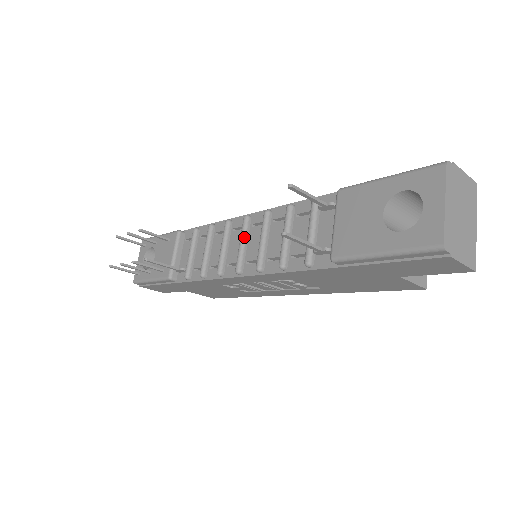
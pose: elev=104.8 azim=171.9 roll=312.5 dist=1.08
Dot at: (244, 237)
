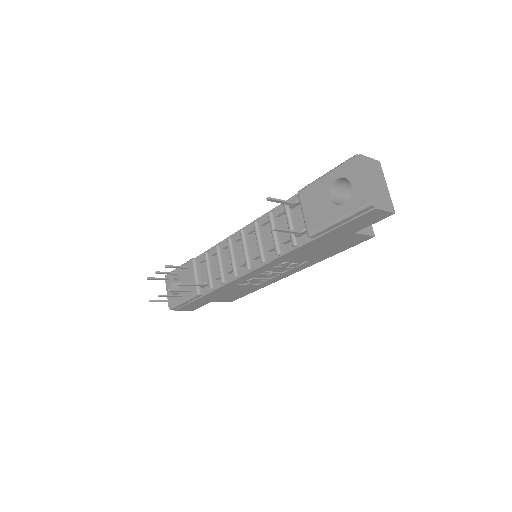
Dot at: (245, 244)
